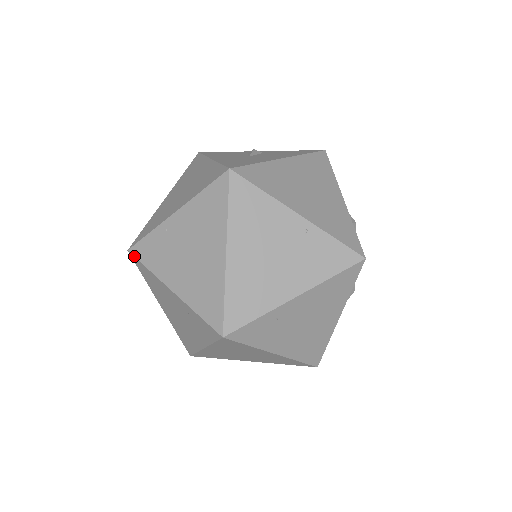
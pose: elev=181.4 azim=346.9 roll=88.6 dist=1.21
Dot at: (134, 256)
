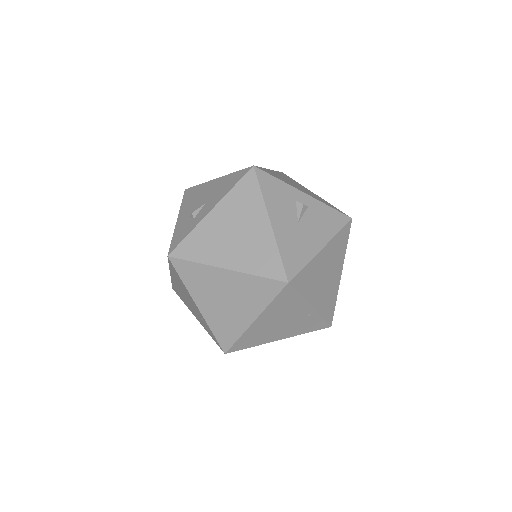
Dot at: (173, 265)
